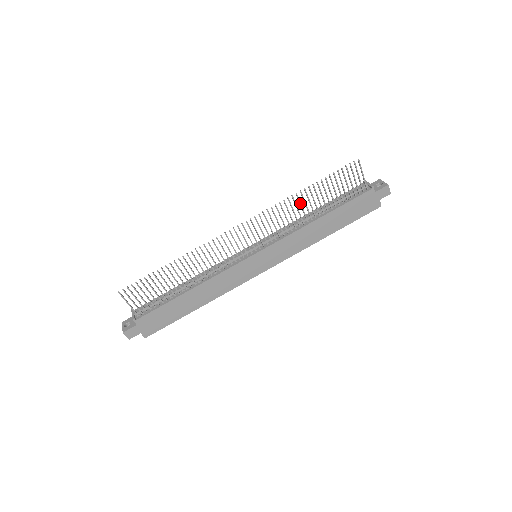
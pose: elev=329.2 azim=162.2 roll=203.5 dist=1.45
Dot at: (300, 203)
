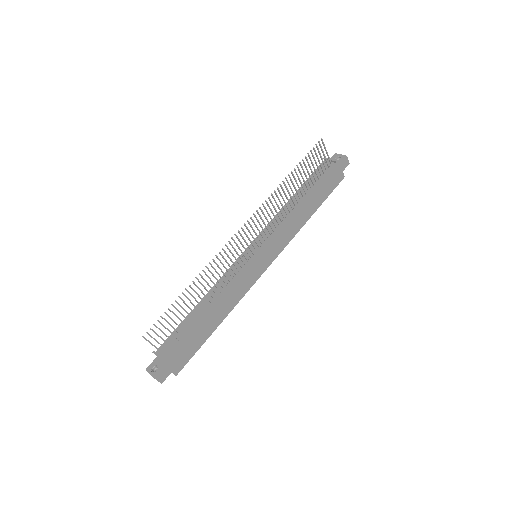
Dot at: (284, 193)
